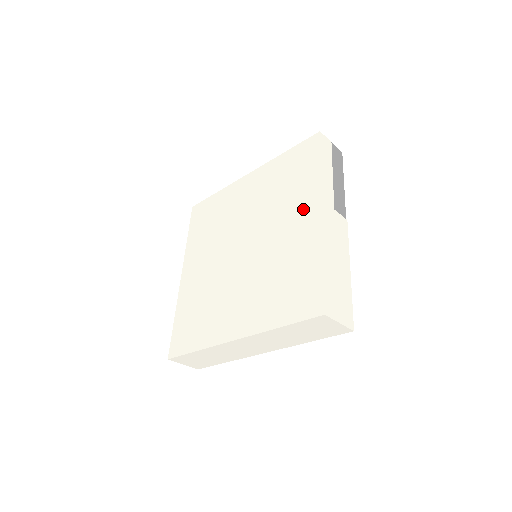
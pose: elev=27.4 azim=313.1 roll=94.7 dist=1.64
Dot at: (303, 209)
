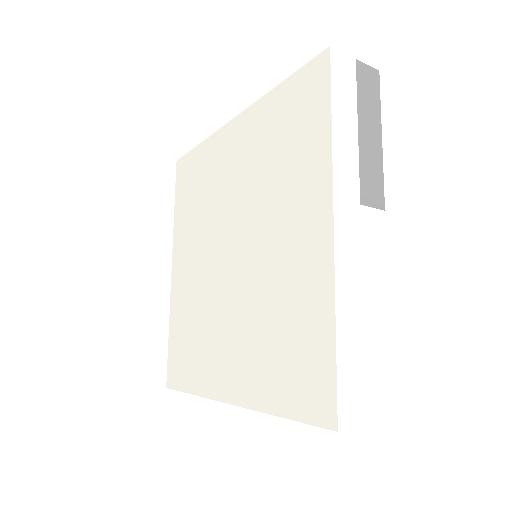
Dot at: (306, 210)
